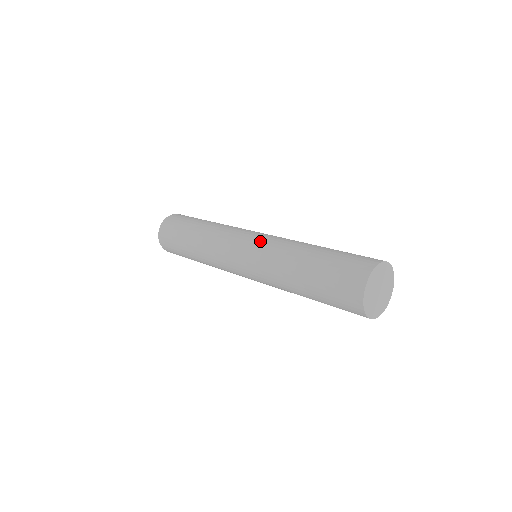
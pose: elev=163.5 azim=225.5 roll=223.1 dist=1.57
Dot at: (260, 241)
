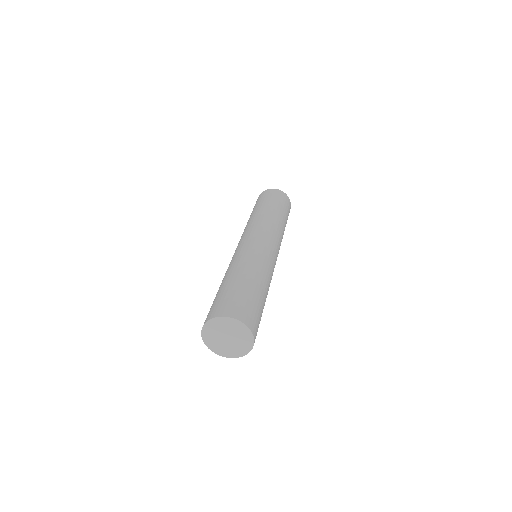
Dot at: (244, 246)
